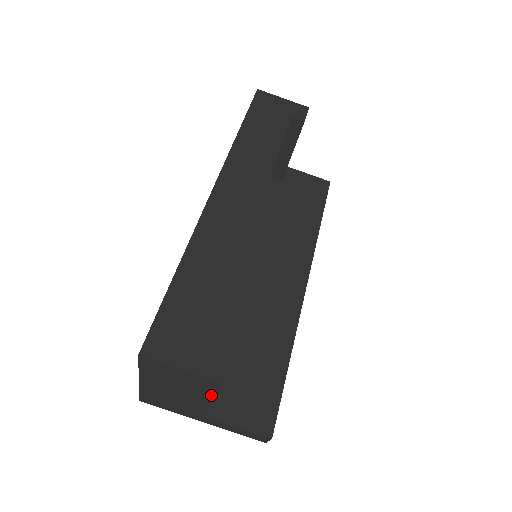
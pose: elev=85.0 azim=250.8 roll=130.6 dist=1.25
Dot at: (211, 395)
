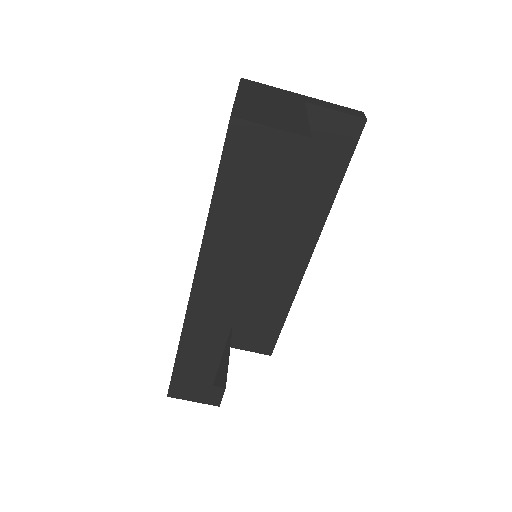
Dot at: occluded
